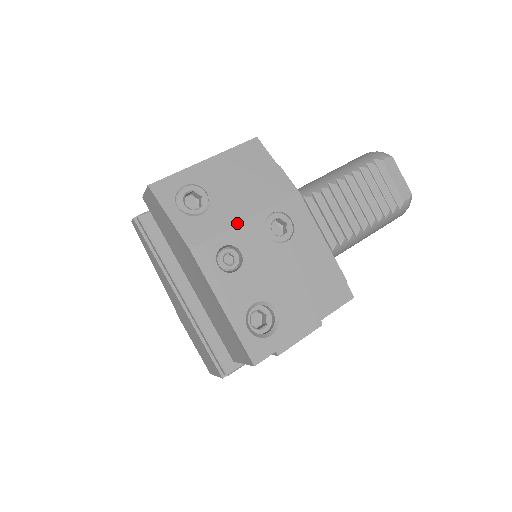
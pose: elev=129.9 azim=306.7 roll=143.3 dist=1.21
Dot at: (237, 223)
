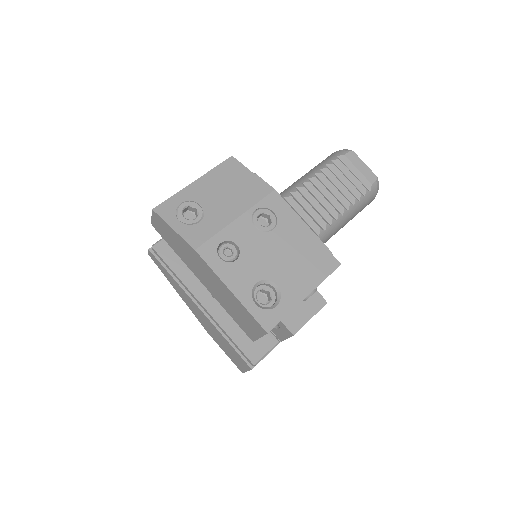
Dot at: (229, 223)
